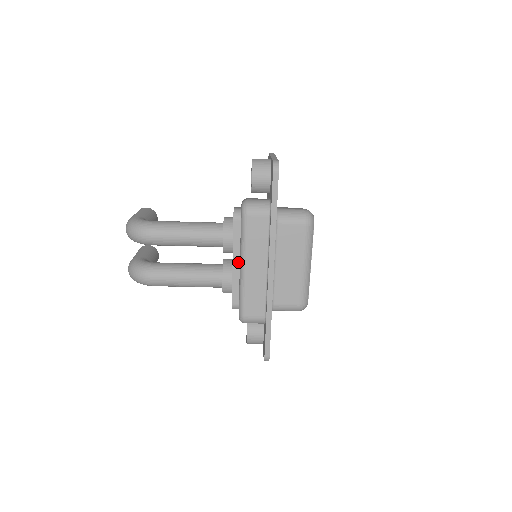
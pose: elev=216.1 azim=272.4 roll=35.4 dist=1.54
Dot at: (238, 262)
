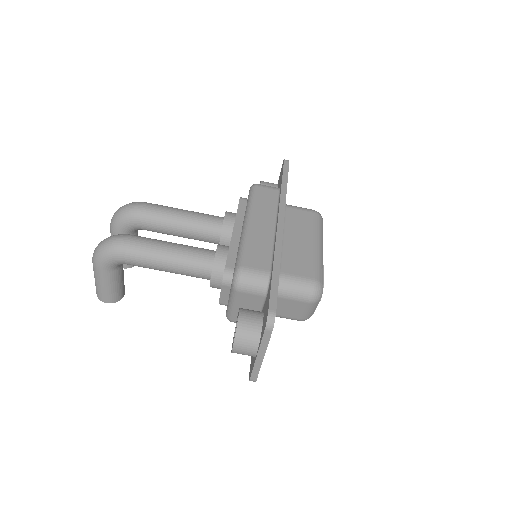
Dot at: (239, 230)
